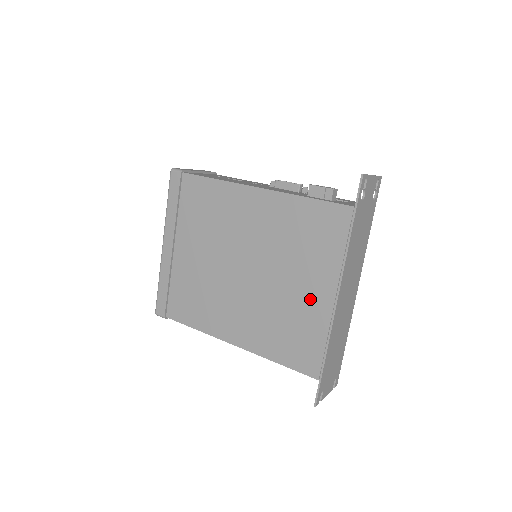
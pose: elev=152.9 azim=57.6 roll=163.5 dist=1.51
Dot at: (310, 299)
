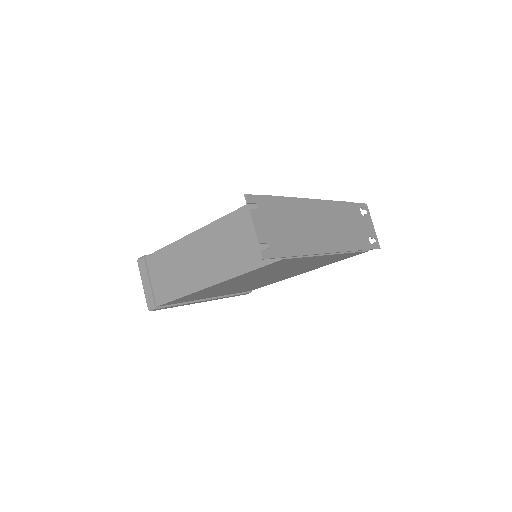
Dot at: occluded
